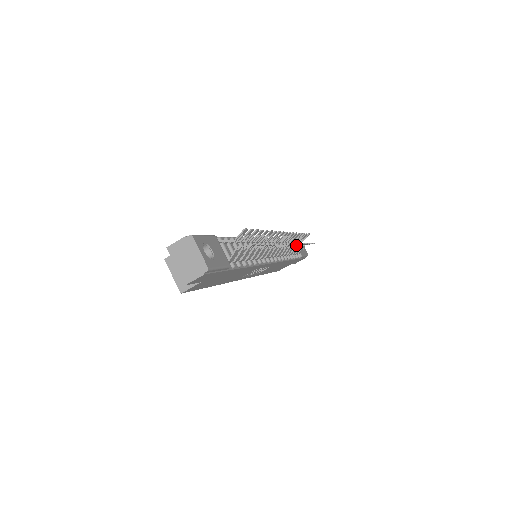
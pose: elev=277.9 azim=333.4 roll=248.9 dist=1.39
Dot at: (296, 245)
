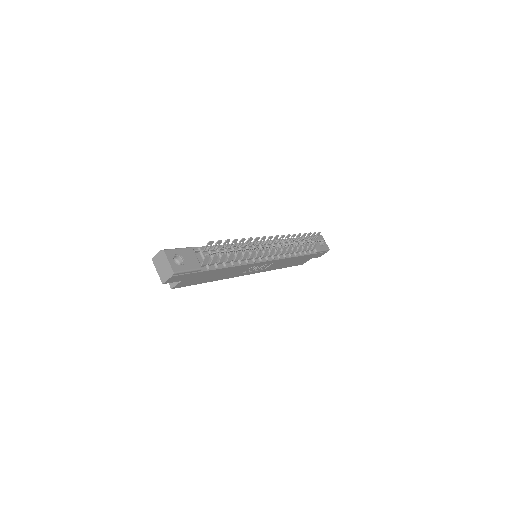
Dot at: occluded
